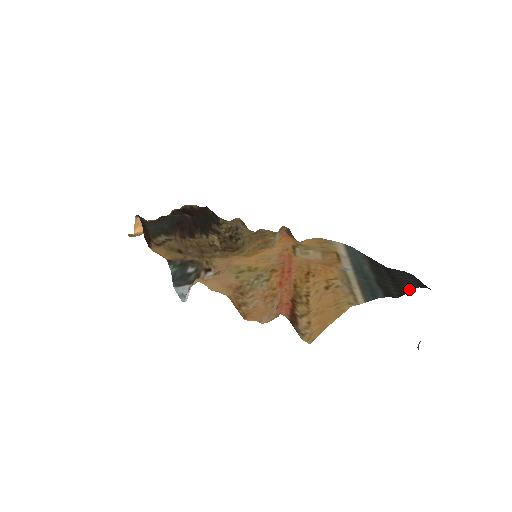
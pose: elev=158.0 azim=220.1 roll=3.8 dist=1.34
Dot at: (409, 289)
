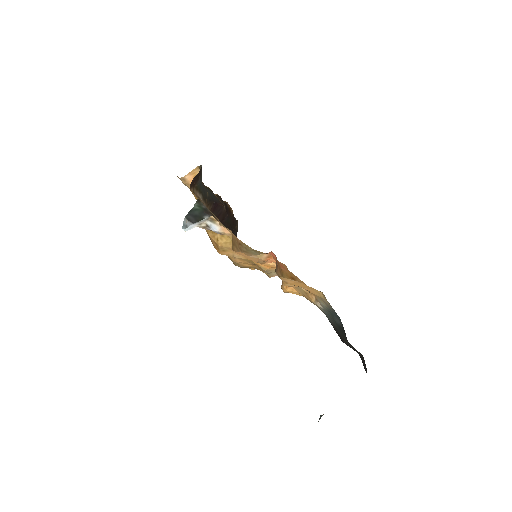
Dot at: occluded
